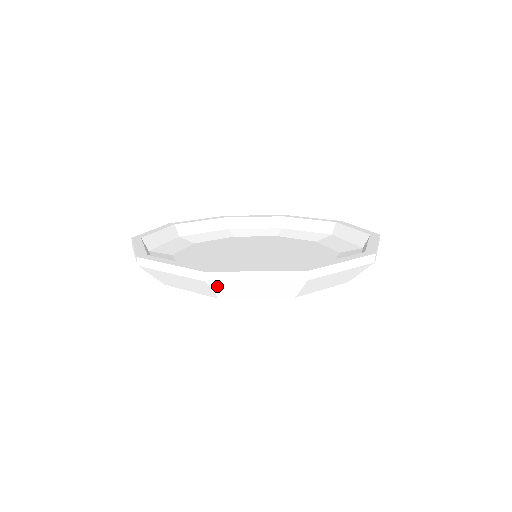
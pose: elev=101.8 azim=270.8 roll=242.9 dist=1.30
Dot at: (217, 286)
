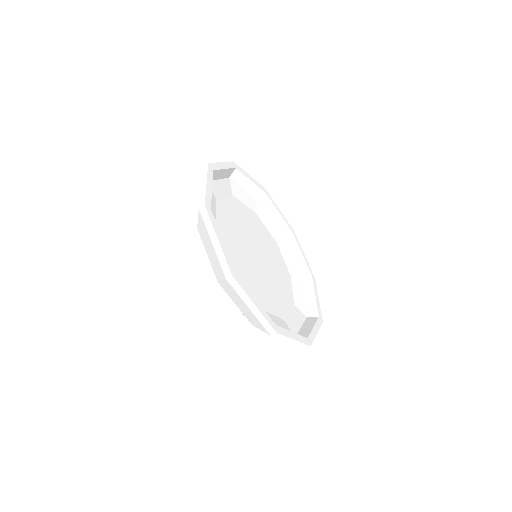
Dot at: (227, 284)
